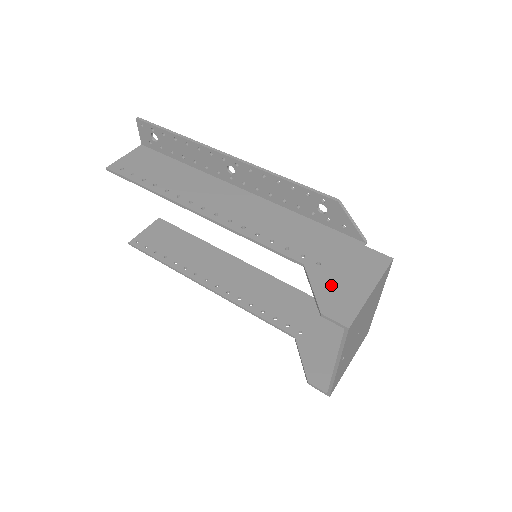
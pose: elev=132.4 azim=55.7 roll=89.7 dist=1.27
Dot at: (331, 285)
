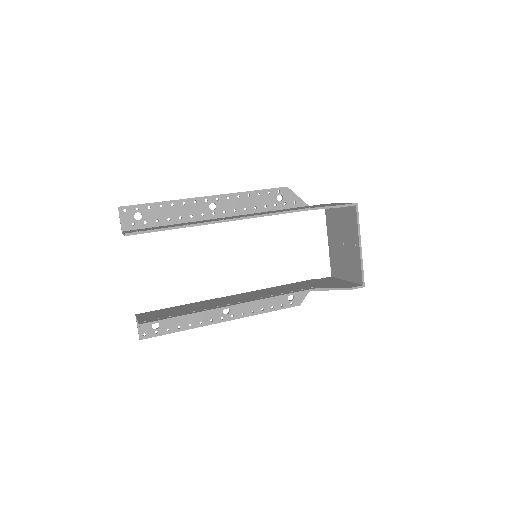
Dot at: occluded
